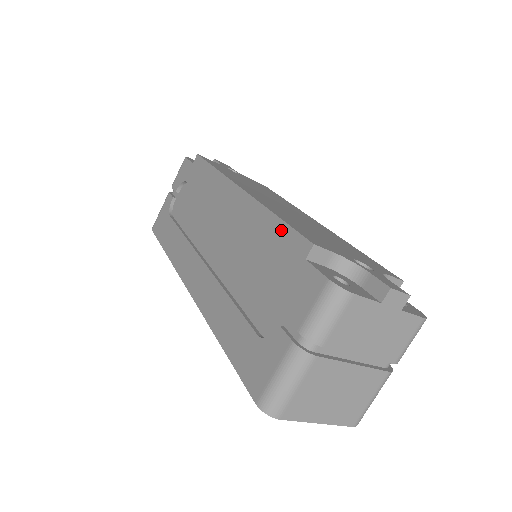
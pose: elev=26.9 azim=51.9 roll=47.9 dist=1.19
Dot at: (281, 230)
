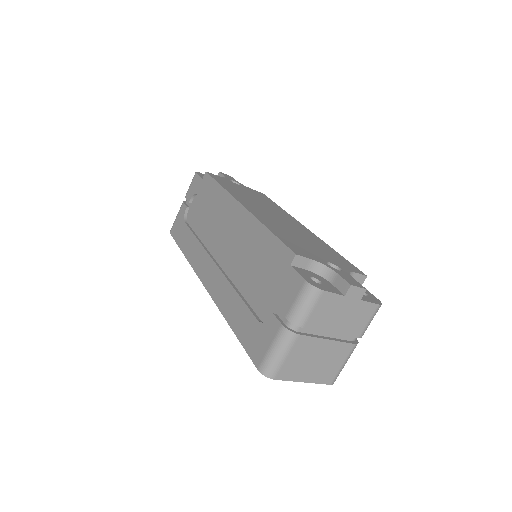
Dot at: (273, 242)
